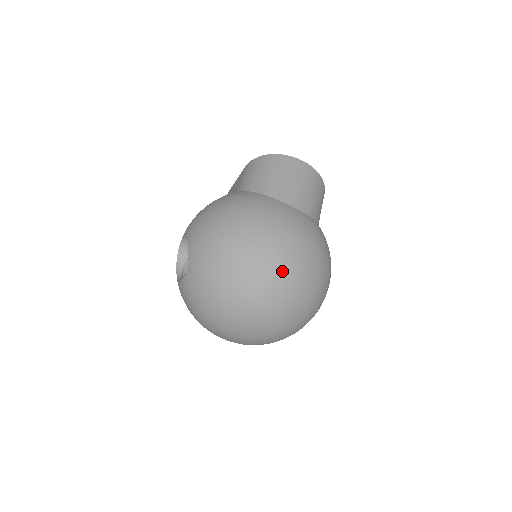
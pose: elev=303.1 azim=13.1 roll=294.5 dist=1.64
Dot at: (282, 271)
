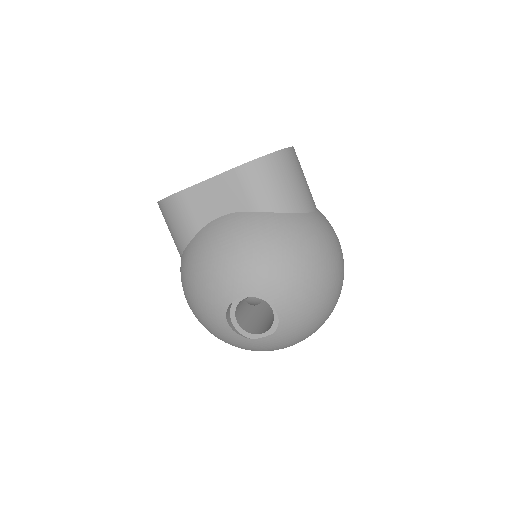
Dot at: (343, 279)
